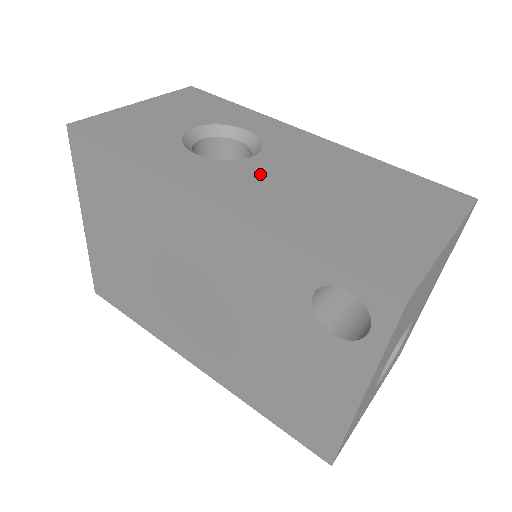
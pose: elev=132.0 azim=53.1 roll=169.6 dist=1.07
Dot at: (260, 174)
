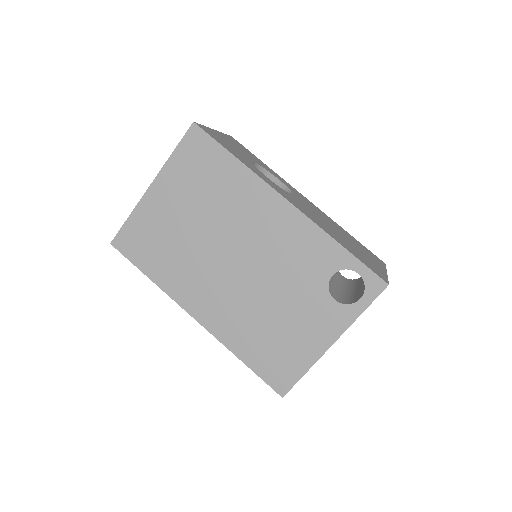
Dot at: (302, 204)
